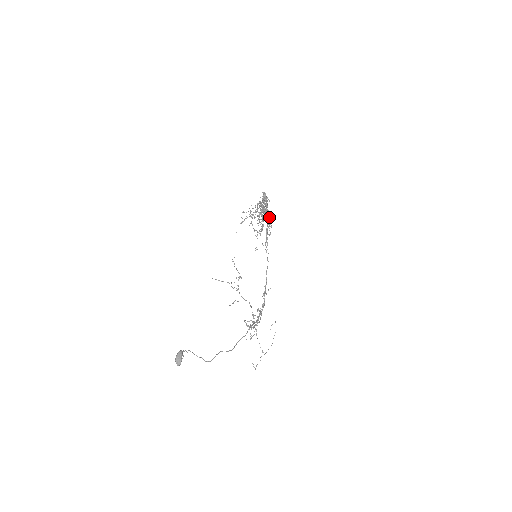
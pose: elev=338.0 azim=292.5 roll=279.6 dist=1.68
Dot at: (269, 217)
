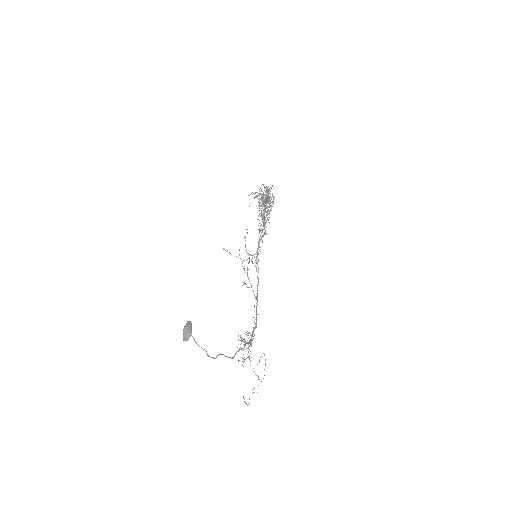
Dot at: occluded
